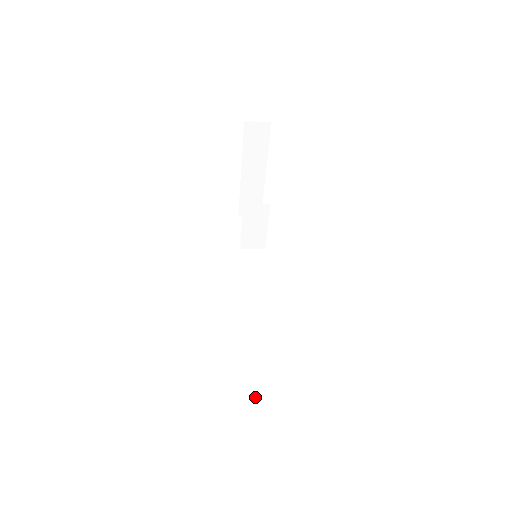
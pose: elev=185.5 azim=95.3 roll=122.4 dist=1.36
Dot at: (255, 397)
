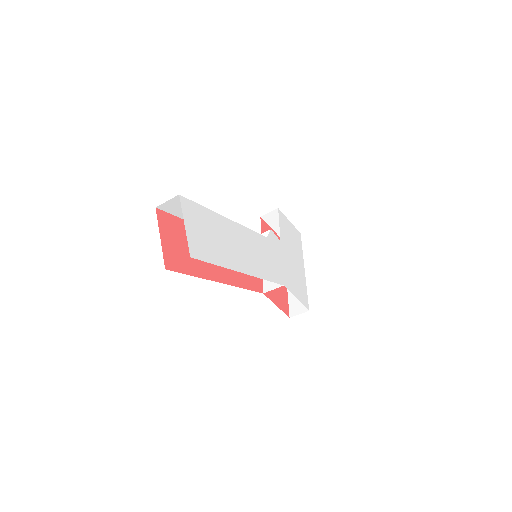
Dot at: occluded
